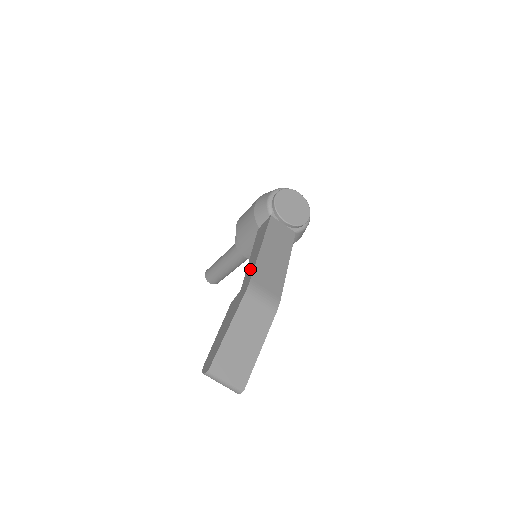
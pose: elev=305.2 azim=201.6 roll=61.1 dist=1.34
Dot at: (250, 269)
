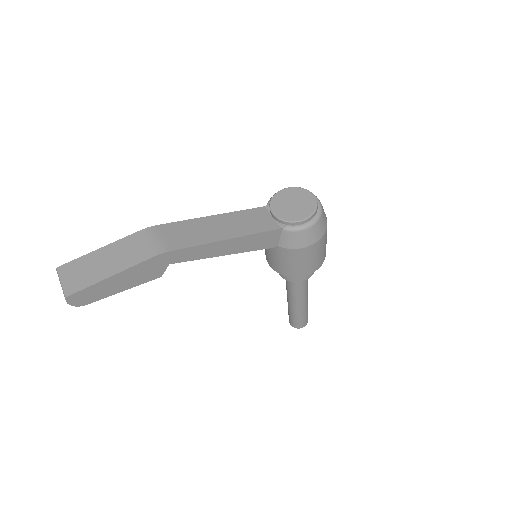
Dot at: occluded
